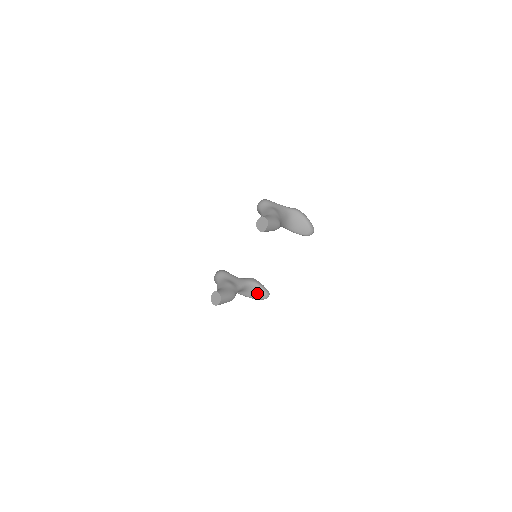
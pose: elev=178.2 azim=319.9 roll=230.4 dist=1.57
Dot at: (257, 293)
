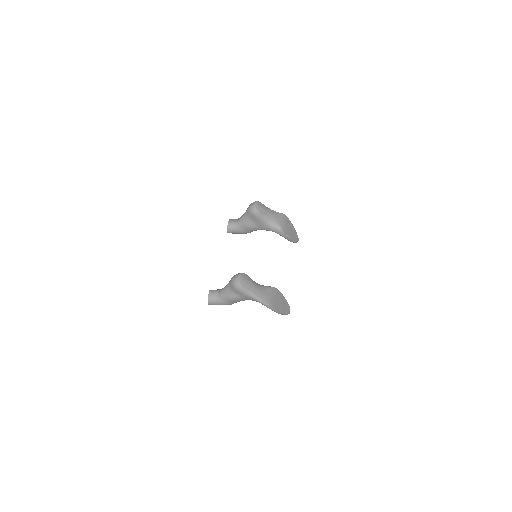
Dot at: occluded
